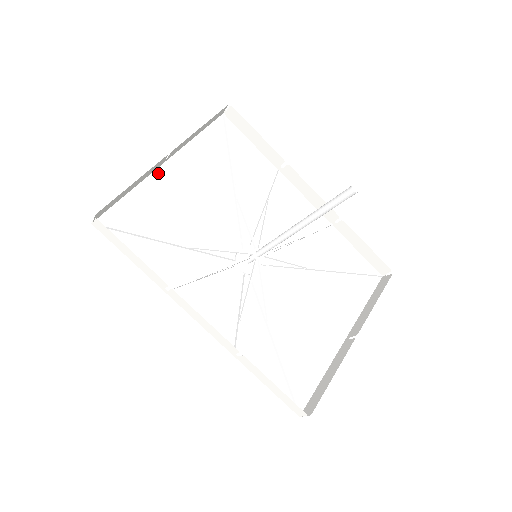
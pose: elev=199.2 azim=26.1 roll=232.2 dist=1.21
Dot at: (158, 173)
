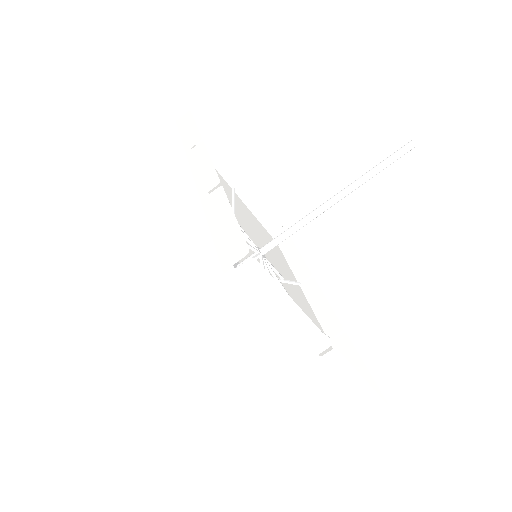
Dot at: (225, 183)
